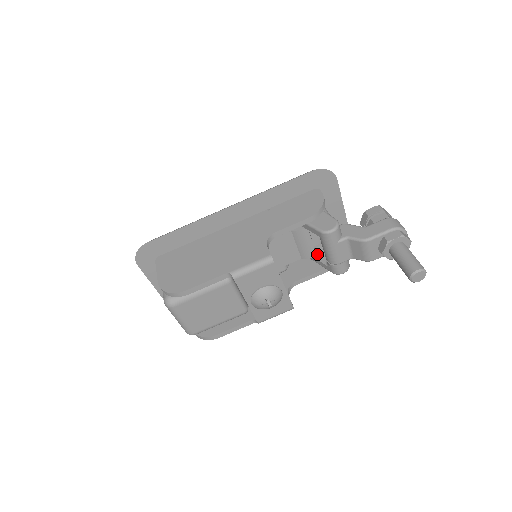
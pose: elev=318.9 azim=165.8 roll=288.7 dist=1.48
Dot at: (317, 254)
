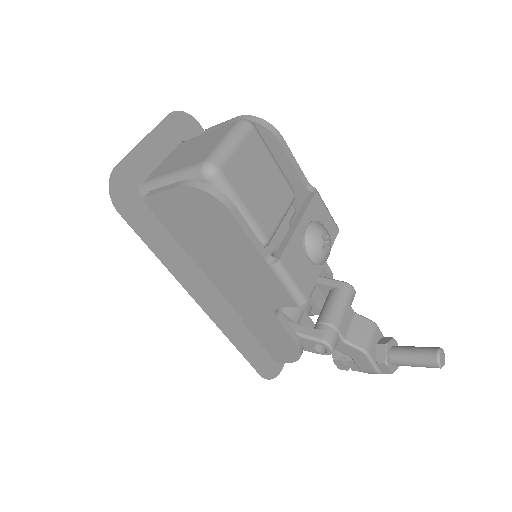
Dot at: (301, 320)
